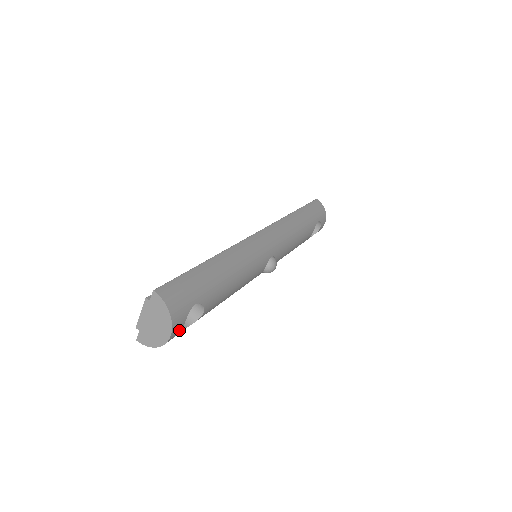
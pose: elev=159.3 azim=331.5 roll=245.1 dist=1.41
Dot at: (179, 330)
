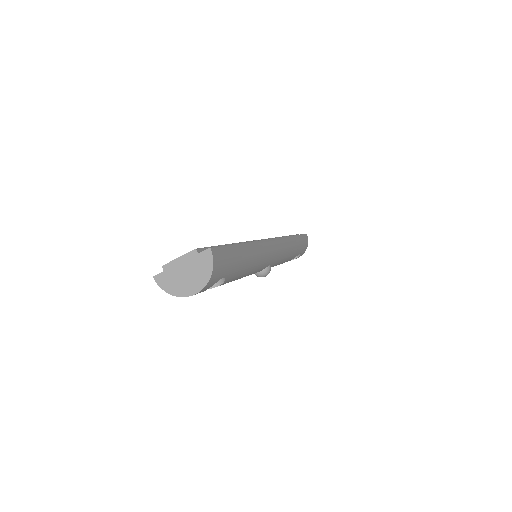
Dot at: occluded
